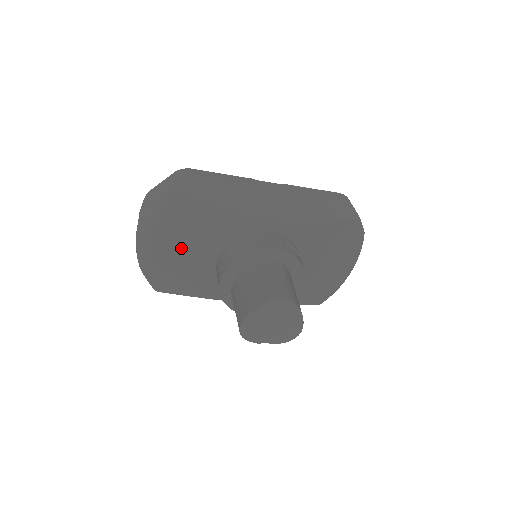
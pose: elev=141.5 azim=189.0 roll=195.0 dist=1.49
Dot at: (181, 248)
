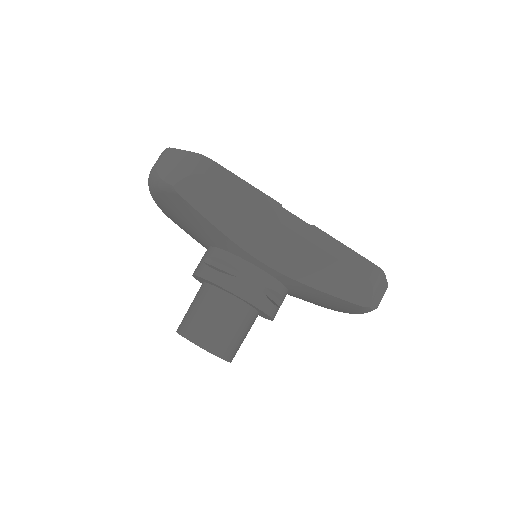
Dot at: (179, 218)
